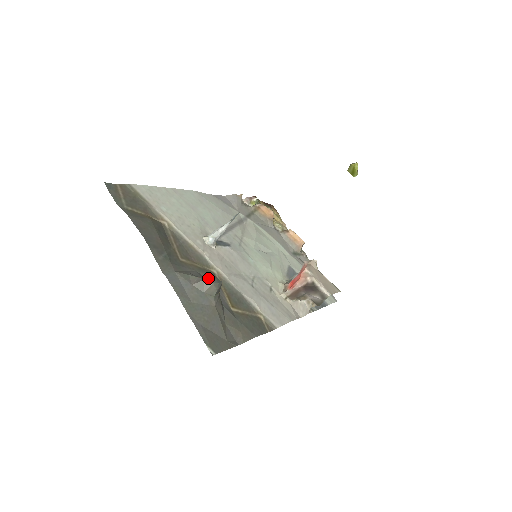
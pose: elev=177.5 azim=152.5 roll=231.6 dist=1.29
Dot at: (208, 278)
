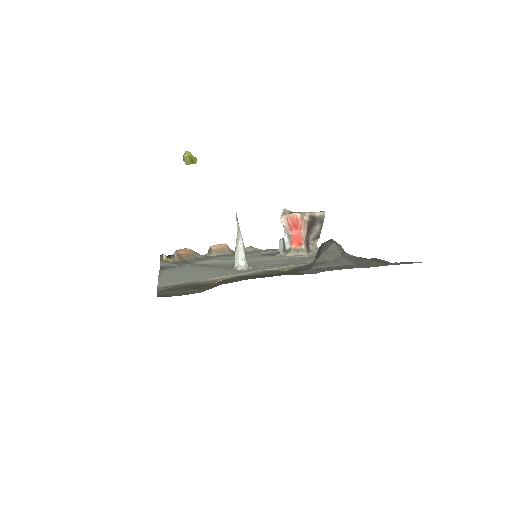
Dot at: (325, 247)
